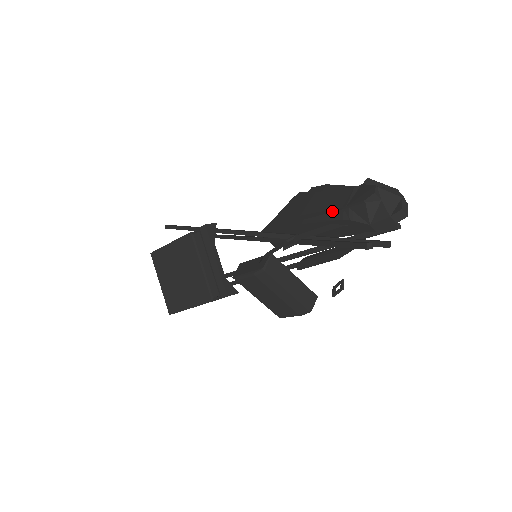
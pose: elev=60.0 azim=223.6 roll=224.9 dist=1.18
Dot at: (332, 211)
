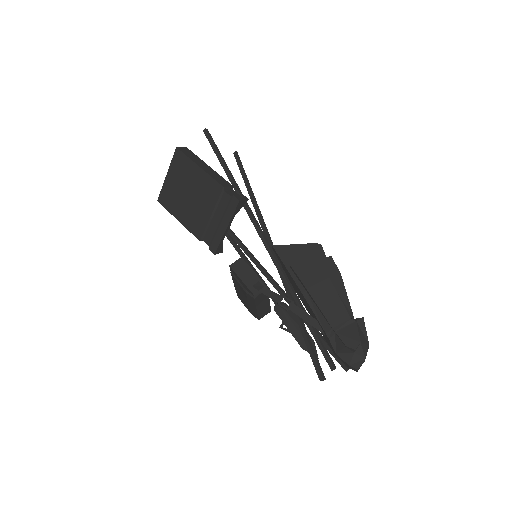
Dot at: (325, 318)
